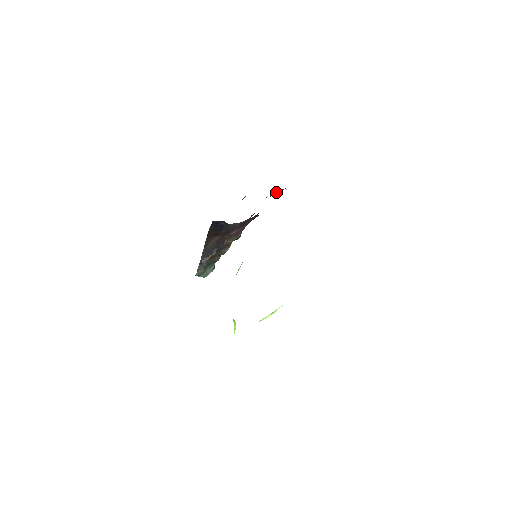
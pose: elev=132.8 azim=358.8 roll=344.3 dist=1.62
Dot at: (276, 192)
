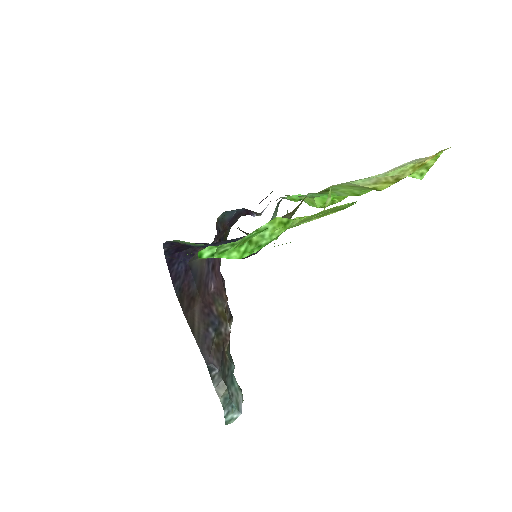
Dot at: occluded
